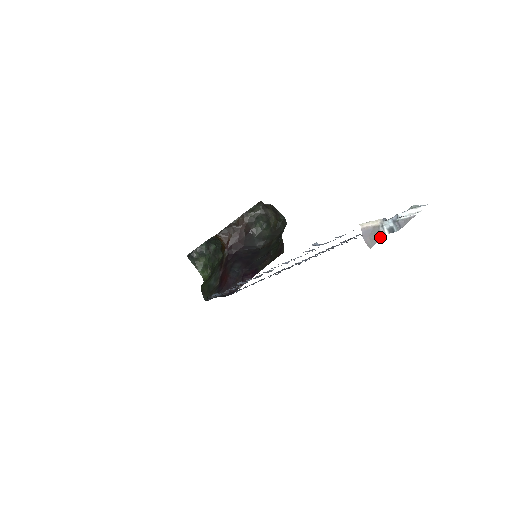
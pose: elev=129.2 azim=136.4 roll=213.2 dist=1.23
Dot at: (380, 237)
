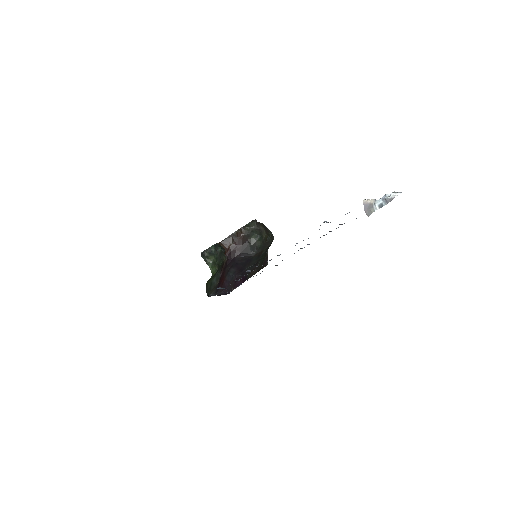
Dot at: (373, 211)
